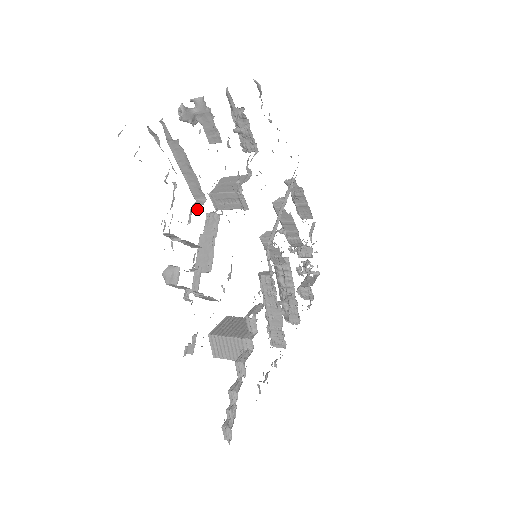
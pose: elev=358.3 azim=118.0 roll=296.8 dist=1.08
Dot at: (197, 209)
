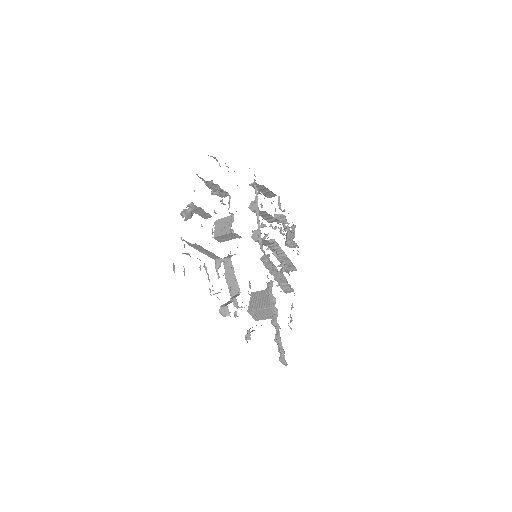
Dot at: (219, 267)
